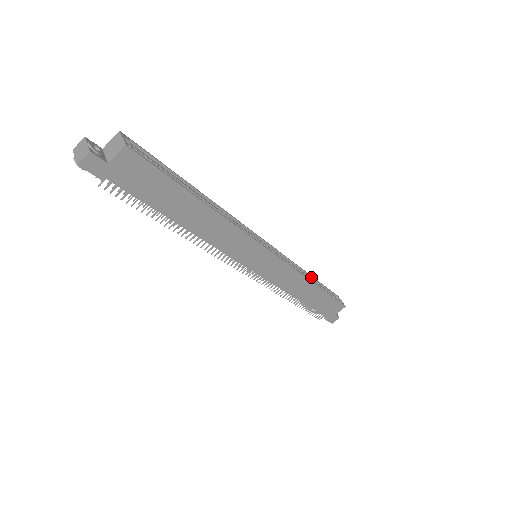
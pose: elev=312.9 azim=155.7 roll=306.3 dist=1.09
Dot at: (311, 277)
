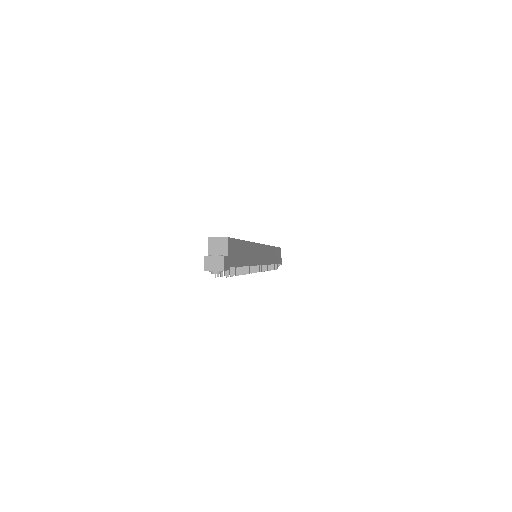
Dot at: occluded
